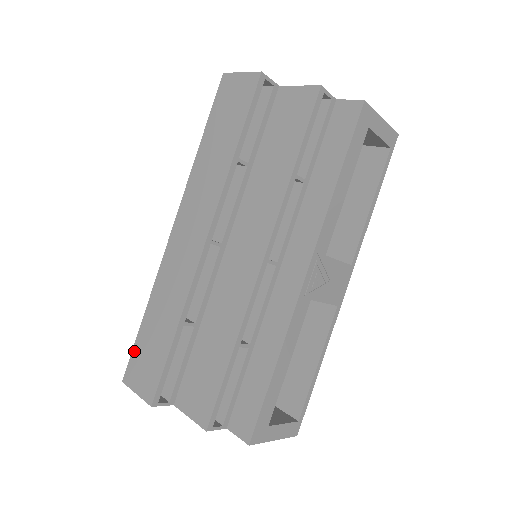
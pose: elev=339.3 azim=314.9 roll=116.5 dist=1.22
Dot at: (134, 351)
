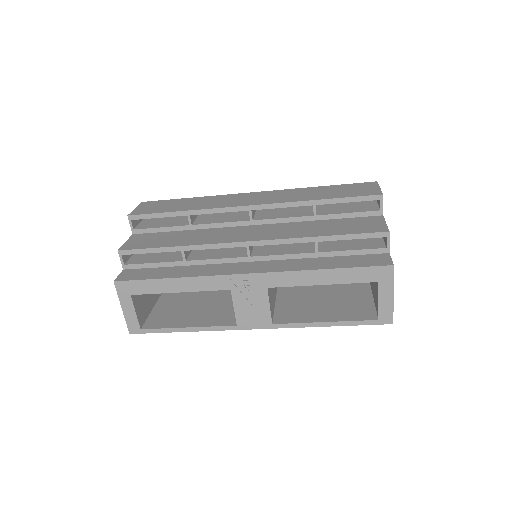
Dot at: (164, 201)
